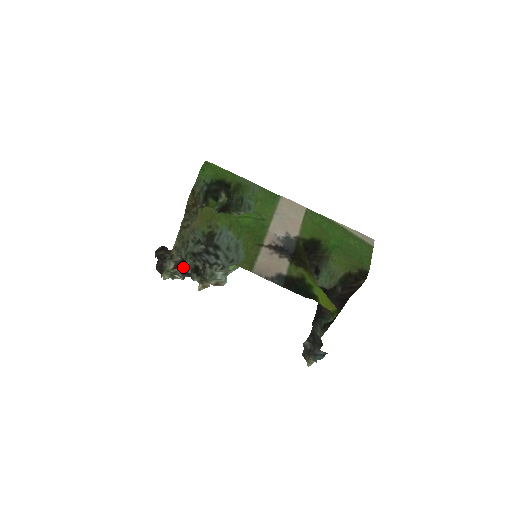
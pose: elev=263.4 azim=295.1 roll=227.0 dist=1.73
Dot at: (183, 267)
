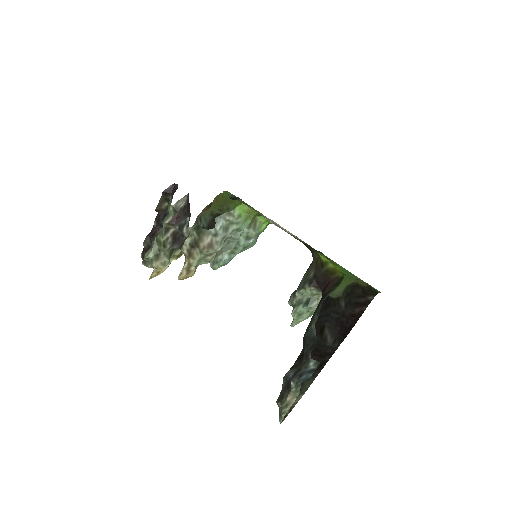
Dot at: (181, 220)
